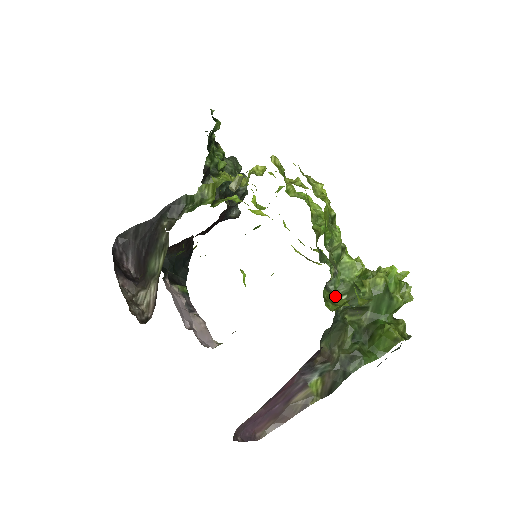
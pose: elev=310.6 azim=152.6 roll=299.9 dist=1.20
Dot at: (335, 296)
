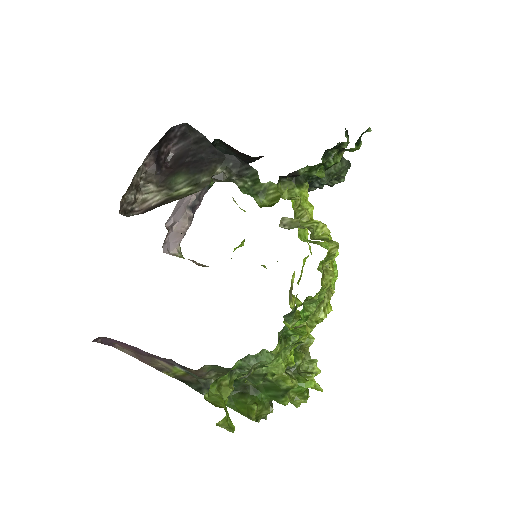
Dot at: (229, 382)
